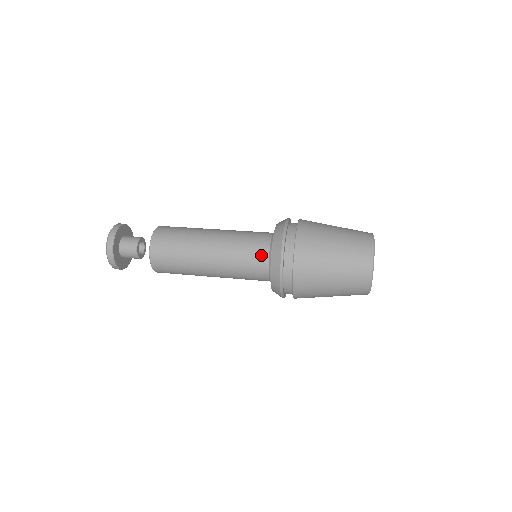
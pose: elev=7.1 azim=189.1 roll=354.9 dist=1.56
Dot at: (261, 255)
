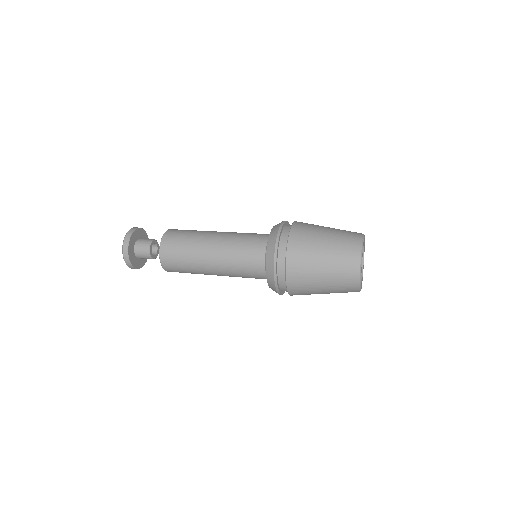
Dot at: (258, 267)
